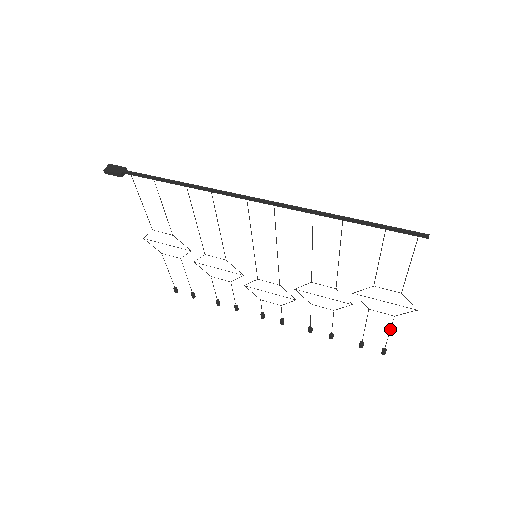
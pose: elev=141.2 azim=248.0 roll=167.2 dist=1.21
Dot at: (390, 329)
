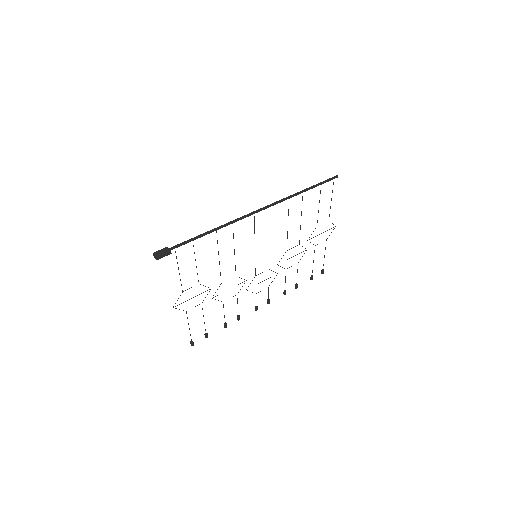
Dot at: occluded
